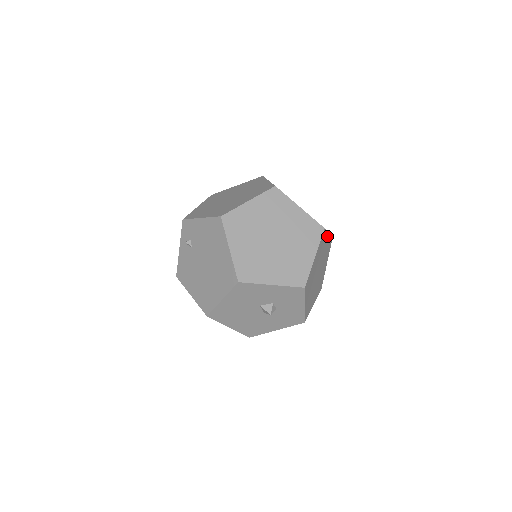
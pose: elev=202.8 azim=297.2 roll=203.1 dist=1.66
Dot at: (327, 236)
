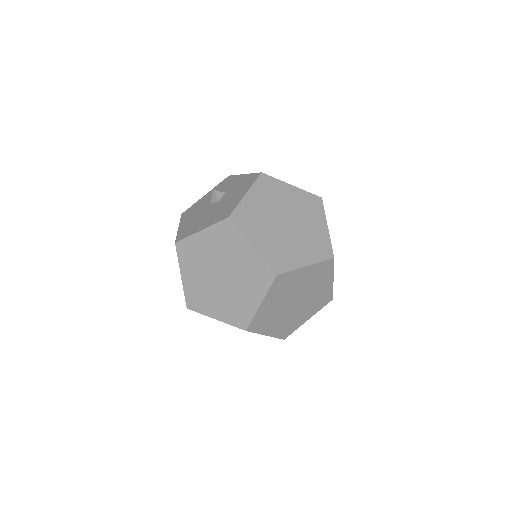
Dot at: occluded
